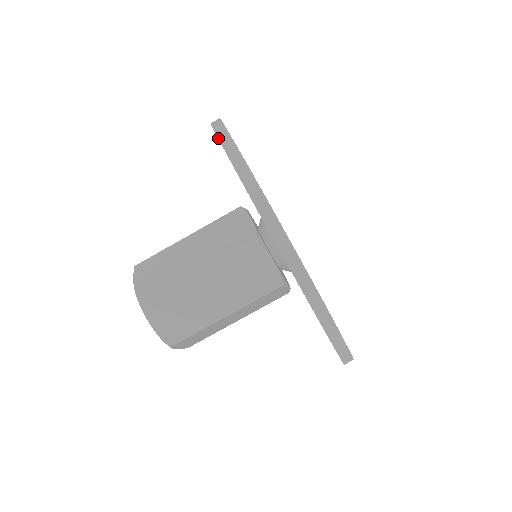
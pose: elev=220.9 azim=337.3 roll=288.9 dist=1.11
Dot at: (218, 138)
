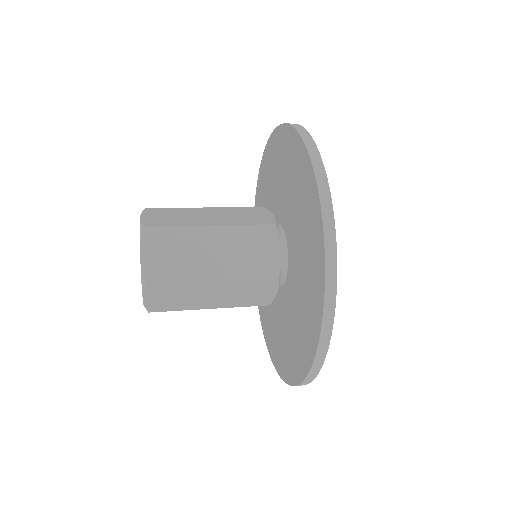
Dot at: (324, 234)
